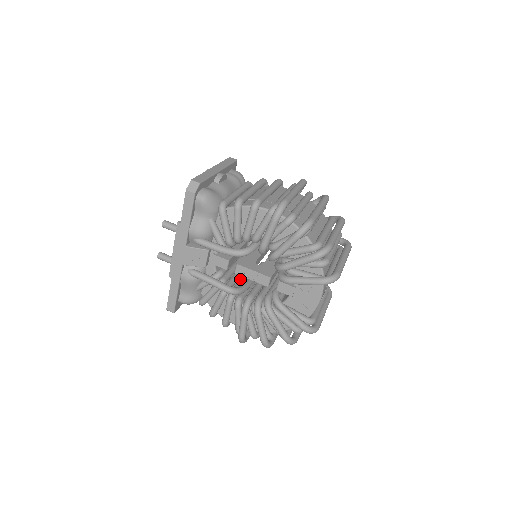
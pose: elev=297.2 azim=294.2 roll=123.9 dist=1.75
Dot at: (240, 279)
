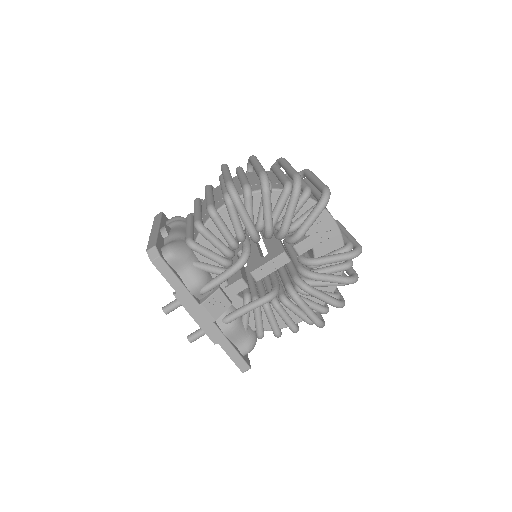
Dot at: occluded
